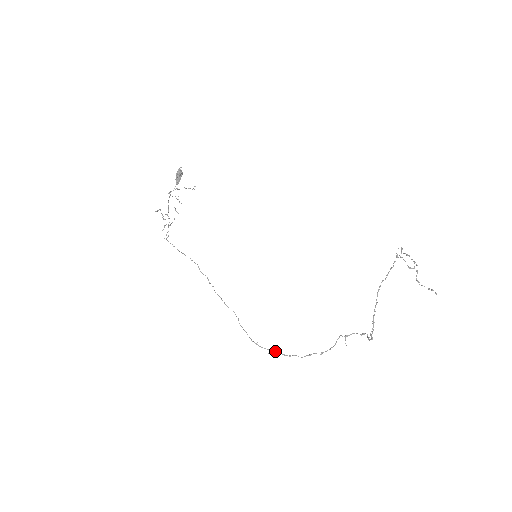
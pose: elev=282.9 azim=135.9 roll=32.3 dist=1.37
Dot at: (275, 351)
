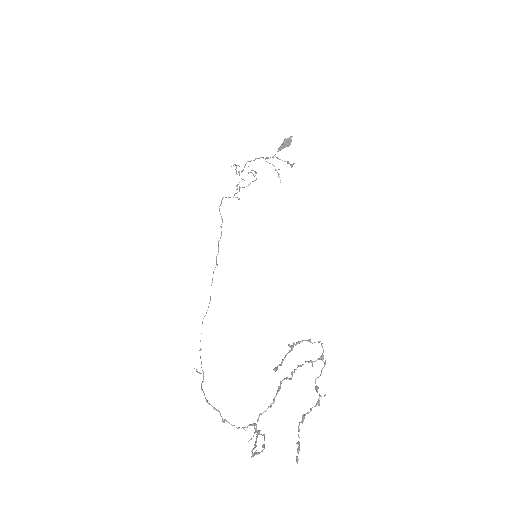
Dot at: (203, 372)
